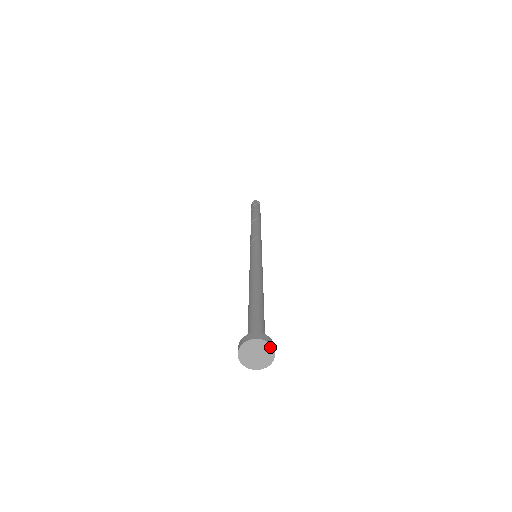
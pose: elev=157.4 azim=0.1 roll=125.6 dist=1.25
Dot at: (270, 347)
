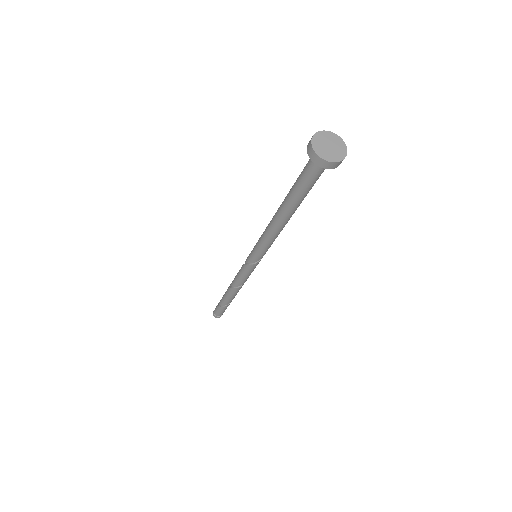
Dot at: (343, 143)
